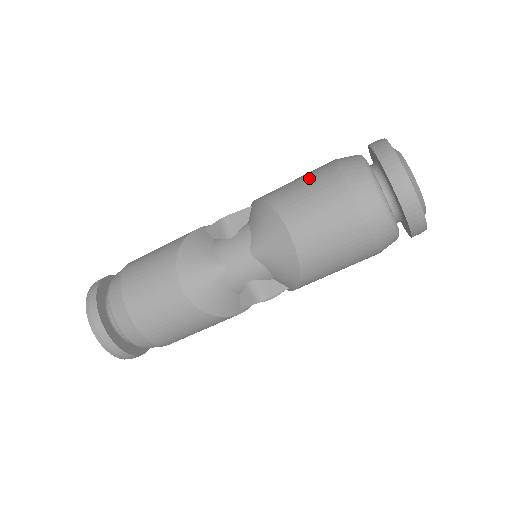
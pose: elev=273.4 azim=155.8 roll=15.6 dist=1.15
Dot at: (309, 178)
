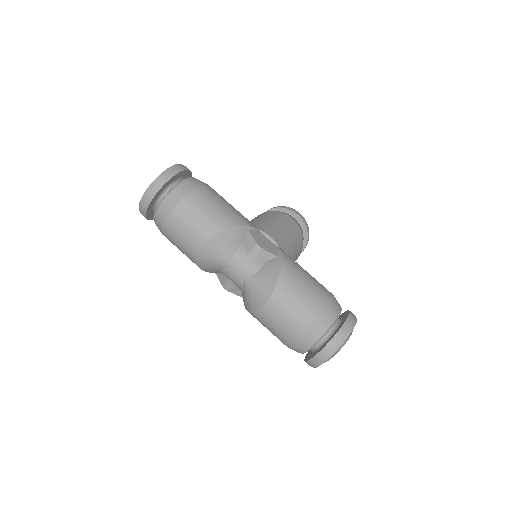
Dot at: (306, 297)
